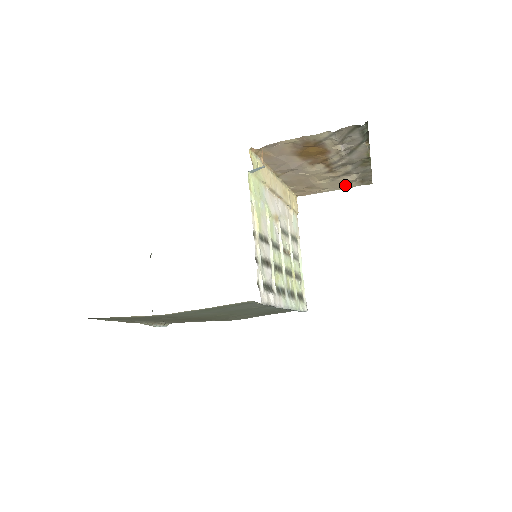
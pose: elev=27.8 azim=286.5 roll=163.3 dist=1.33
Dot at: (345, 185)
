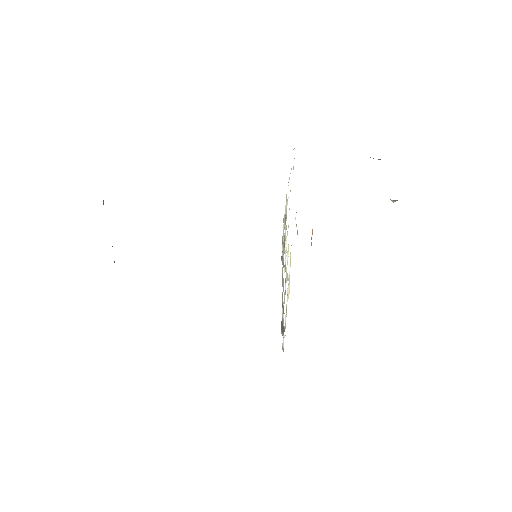
Dot at: occluded
